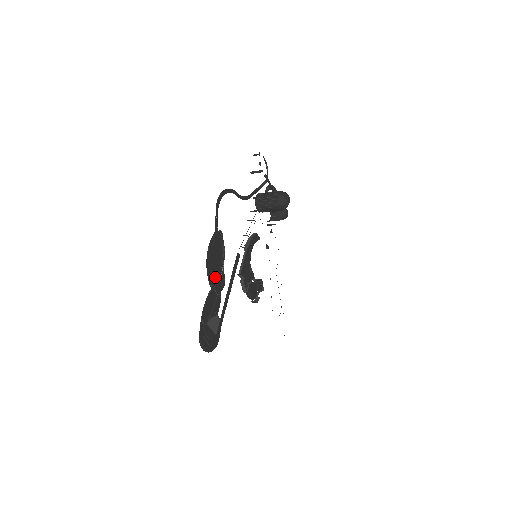
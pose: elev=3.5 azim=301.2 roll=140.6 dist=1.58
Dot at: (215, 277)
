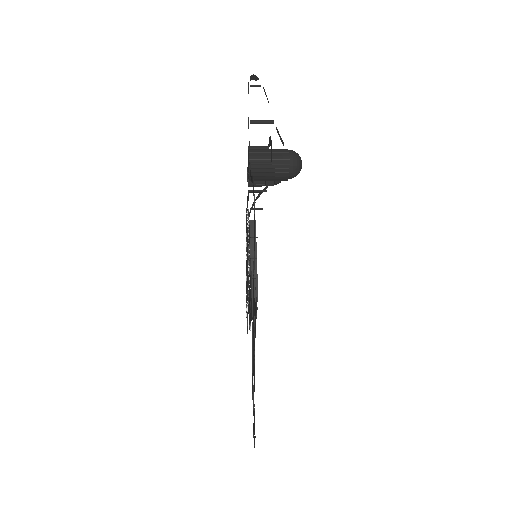
Dot at: (254, 338)
